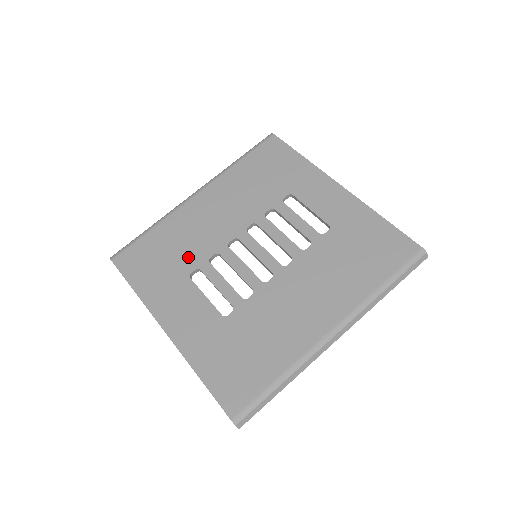
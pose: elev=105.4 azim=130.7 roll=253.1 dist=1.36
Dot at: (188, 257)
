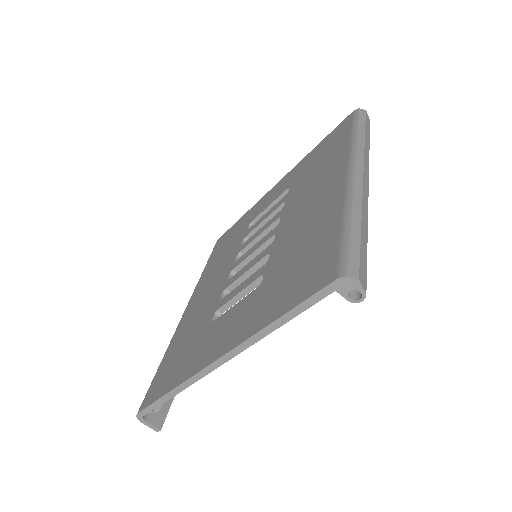
Dot at: (202, 322)
